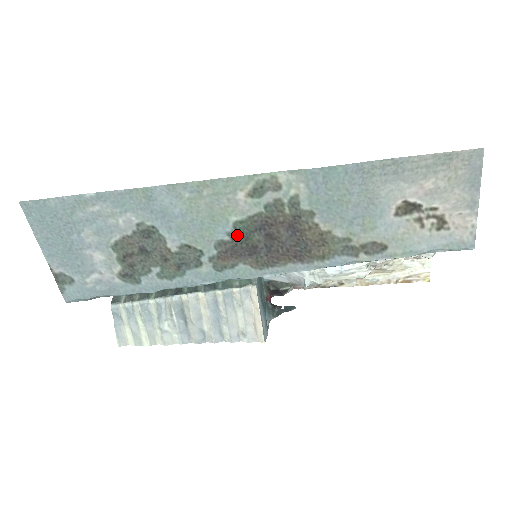
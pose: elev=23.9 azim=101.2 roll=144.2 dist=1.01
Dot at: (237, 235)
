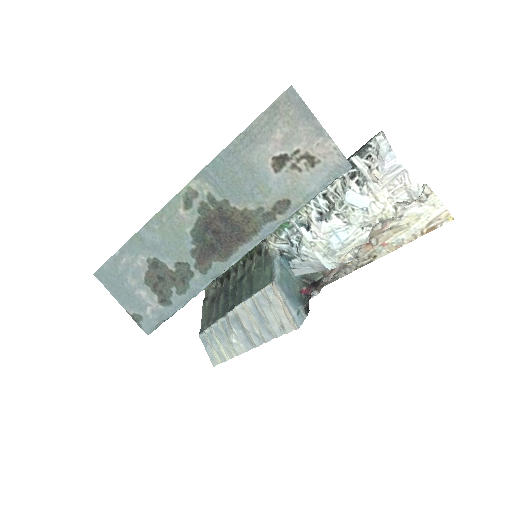
Dot at: (197, 241)
